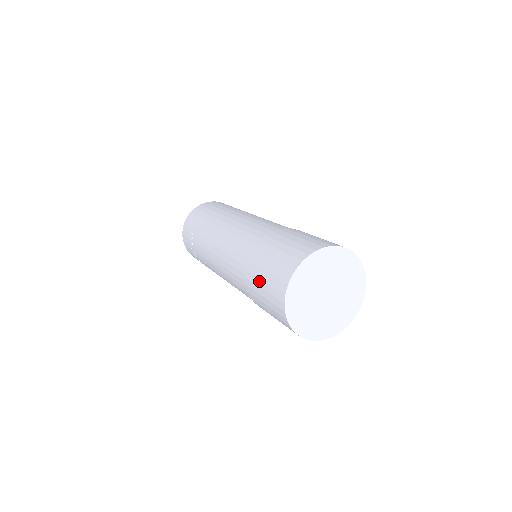
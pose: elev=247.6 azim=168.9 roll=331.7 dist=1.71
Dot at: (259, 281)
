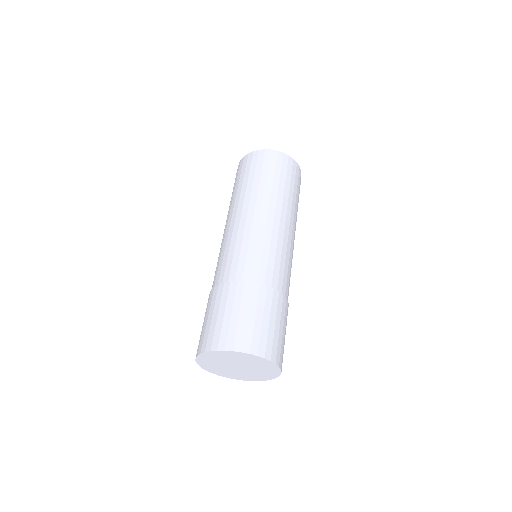
Dot at: occluded
